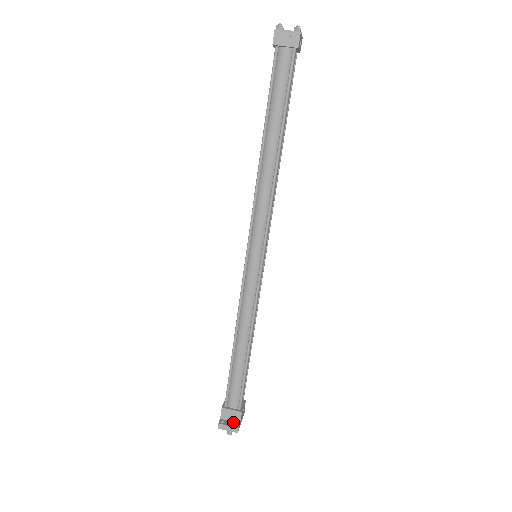
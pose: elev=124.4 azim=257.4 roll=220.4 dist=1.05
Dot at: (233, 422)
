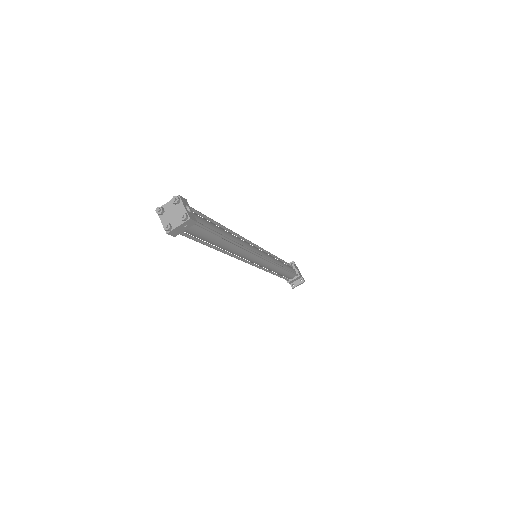
Dot at: (298, 280)
